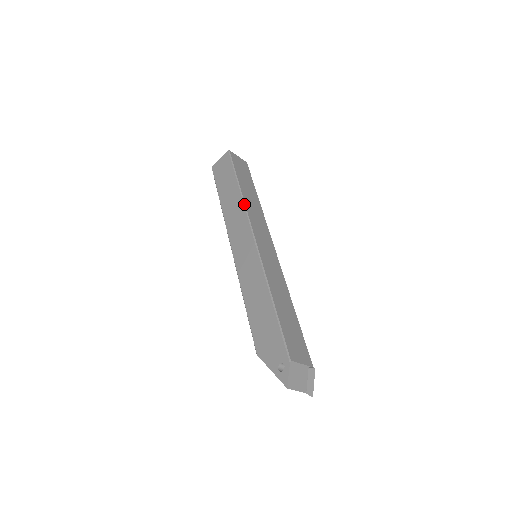
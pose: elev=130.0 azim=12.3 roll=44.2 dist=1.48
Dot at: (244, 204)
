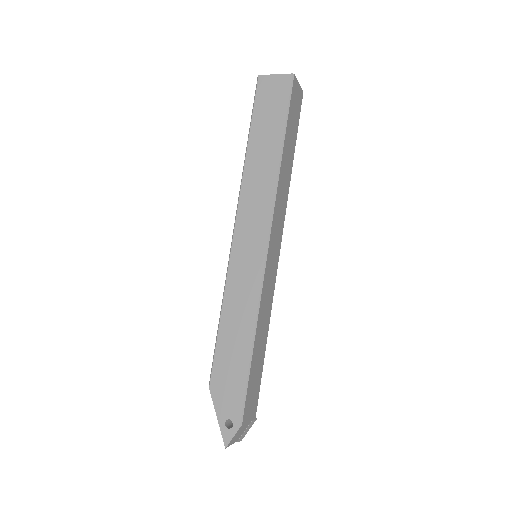
Dot at: (276, 187)
